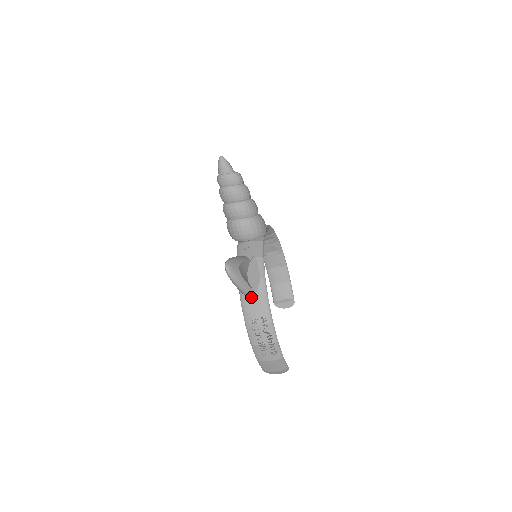
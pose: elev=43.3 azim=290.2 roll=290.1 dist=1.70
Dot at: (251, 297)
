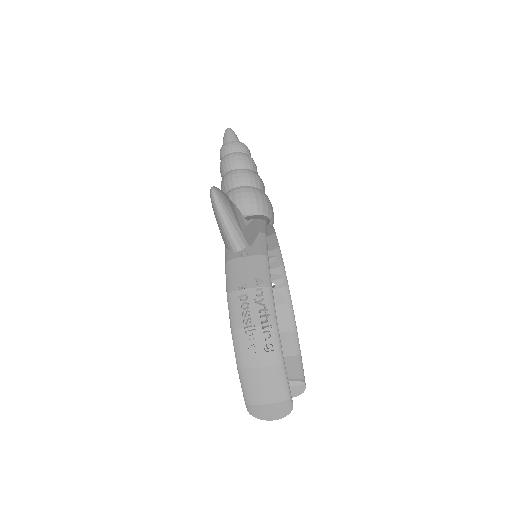
Dot at: (242, 252)
